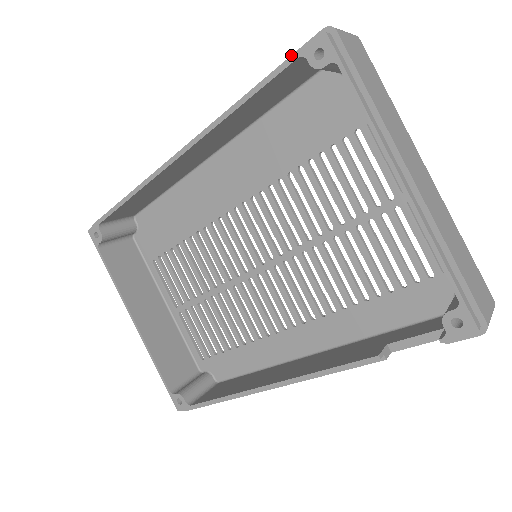
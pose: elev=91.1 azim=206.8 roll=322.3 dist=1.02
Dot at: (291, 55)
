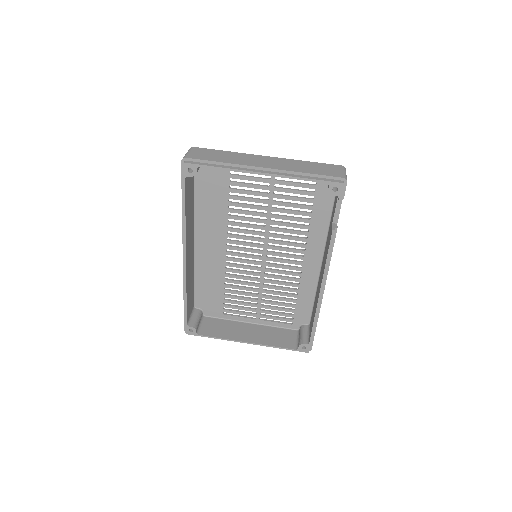
Dot at: (181, 181)
